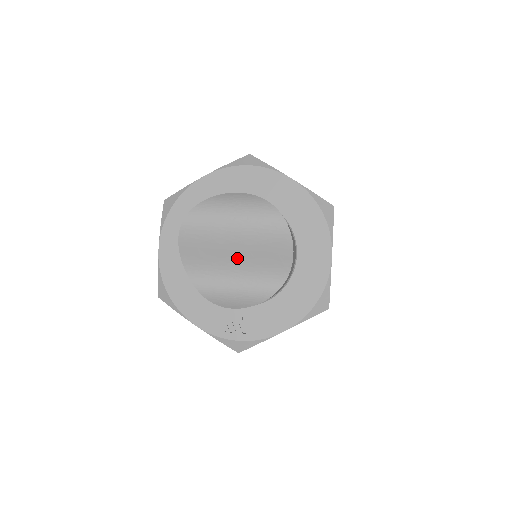
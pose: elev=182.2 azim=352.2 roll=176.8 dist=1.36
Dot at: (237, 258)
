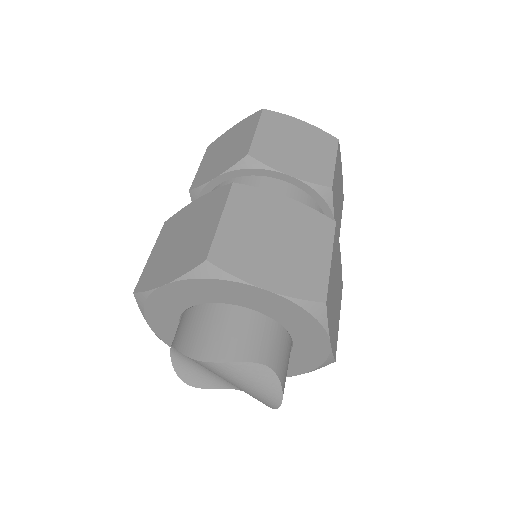
Dot at: occluded
